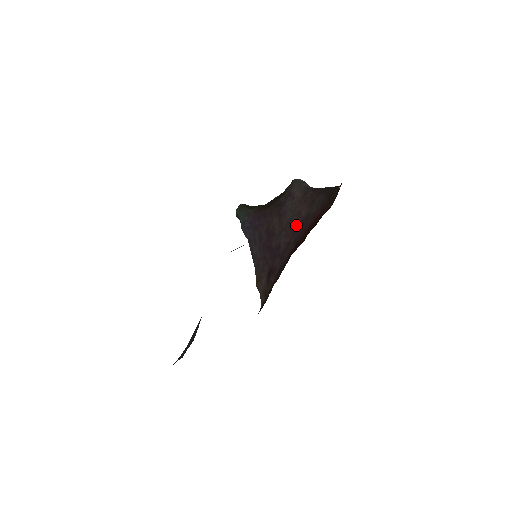
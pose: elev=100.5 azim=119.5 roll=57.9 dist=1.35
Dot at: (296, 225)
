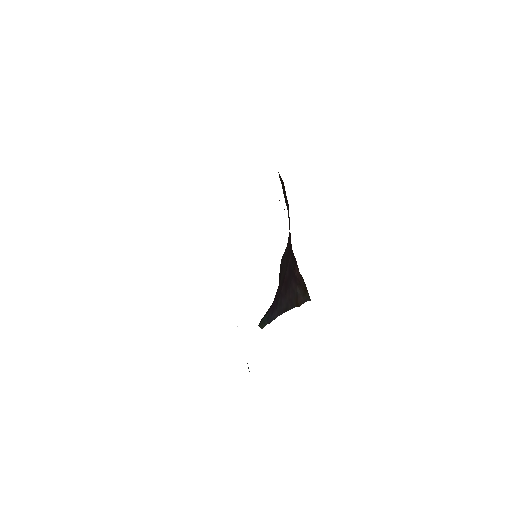
Dot at: (289, 243)
